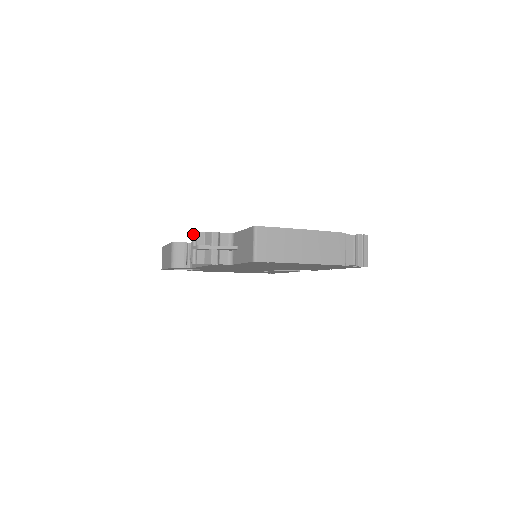
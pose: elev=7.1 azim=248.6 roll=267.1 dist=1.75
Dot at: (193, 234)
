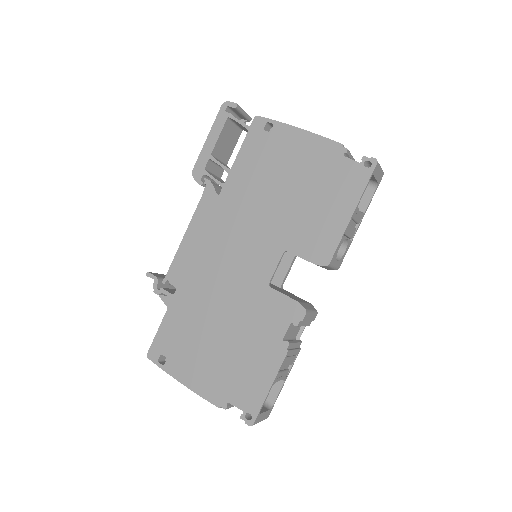
Dot at: (147, 275)
